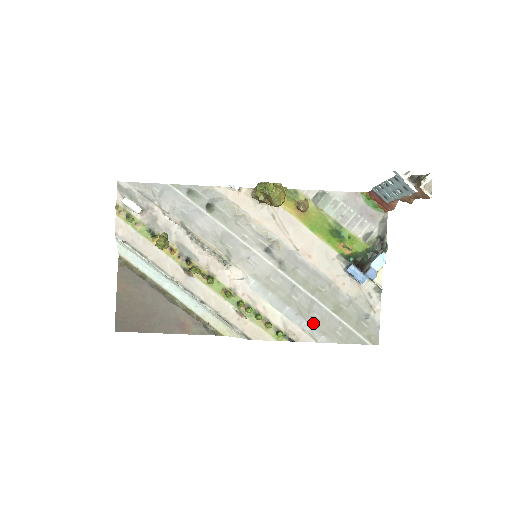
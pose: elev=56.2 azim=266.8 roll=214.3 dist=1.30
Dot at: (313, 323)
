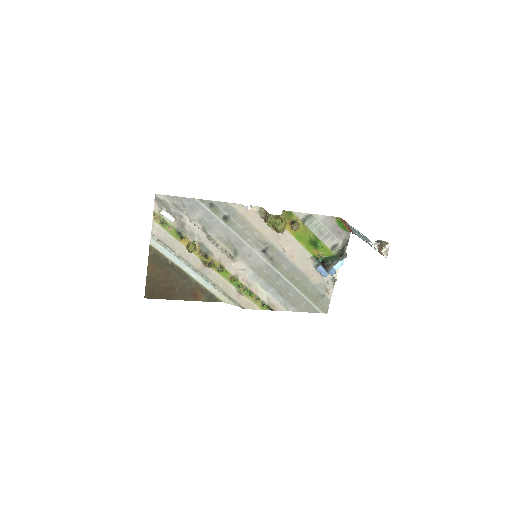
Dot at: (287, 299)
